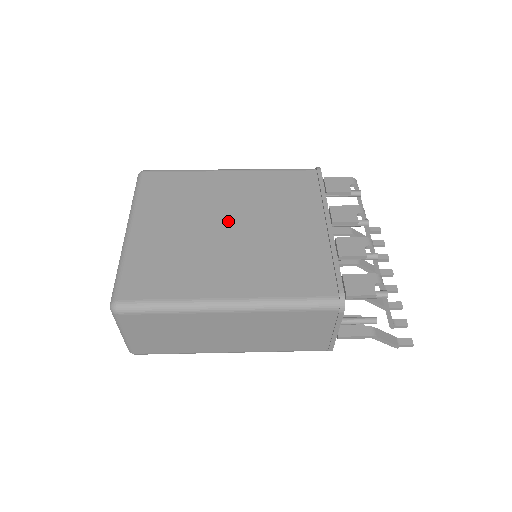
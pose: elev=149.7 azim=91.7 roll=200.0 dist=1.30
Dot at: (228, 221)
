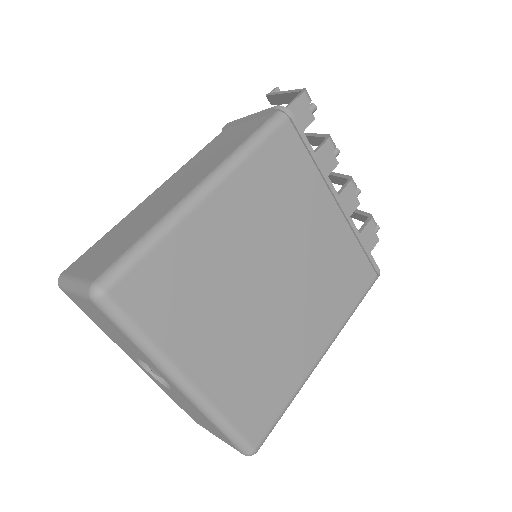
Dot at: (266, 277)
